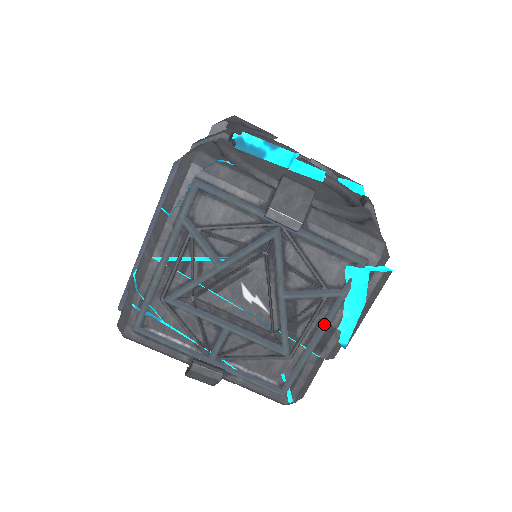
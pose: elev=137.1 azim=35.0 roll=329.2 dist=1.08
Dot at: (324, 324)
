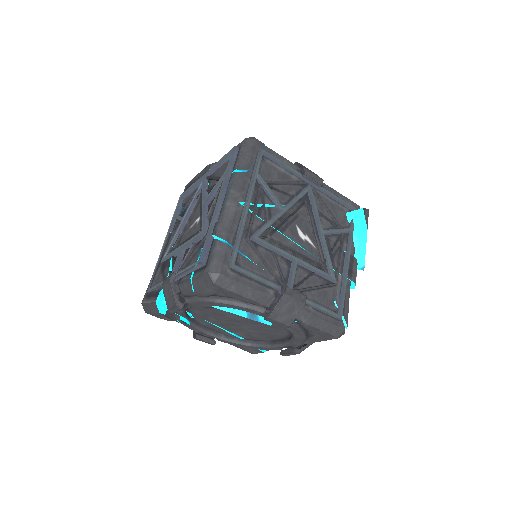
Dot at: (348, 252)
